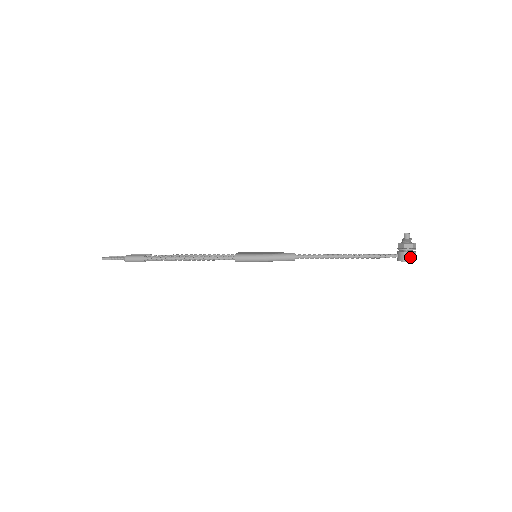
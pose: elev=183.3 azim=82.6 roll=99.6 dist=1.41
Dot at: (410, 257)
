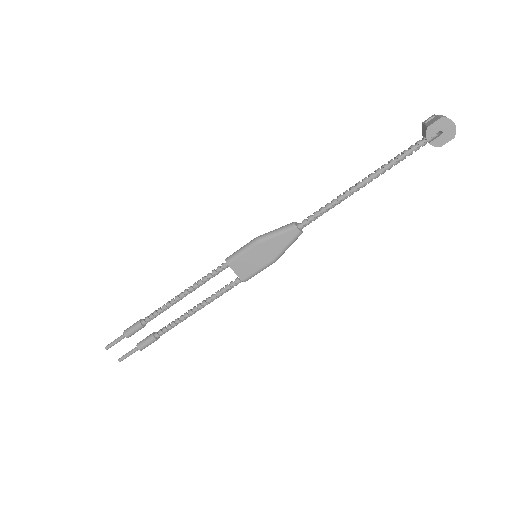
Dot at: (435, 119)
